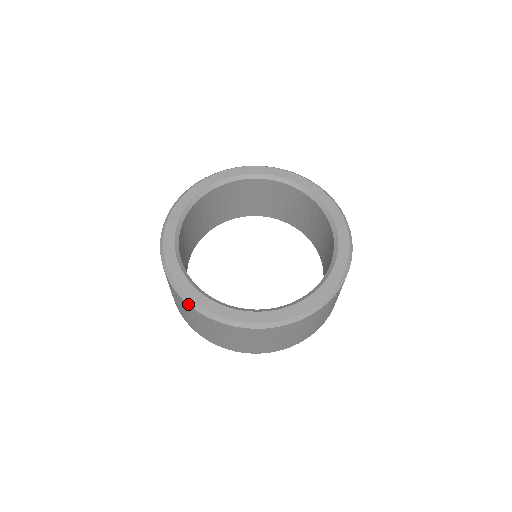
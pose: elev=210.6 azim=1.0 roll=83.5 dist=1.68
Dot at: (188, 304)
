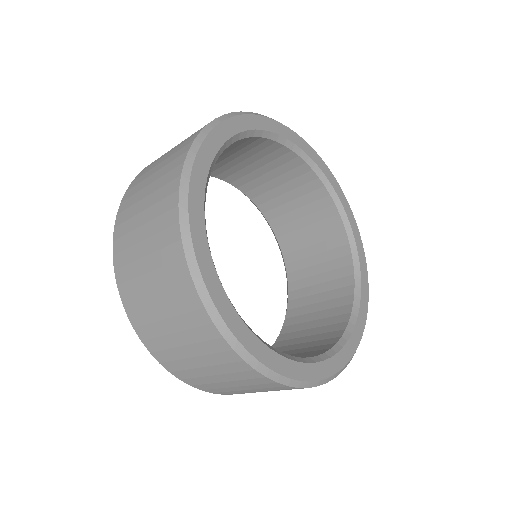
Dot at: (277, 382)
